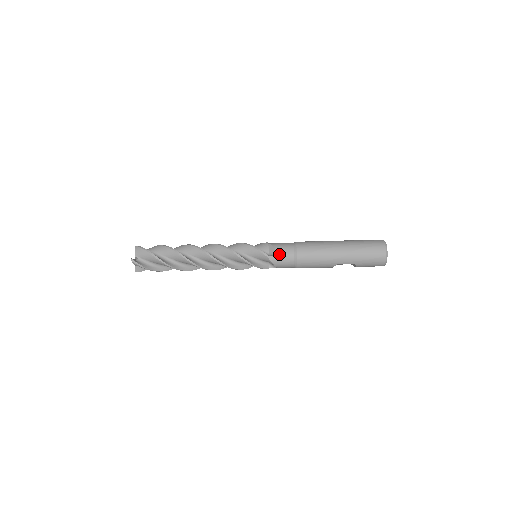
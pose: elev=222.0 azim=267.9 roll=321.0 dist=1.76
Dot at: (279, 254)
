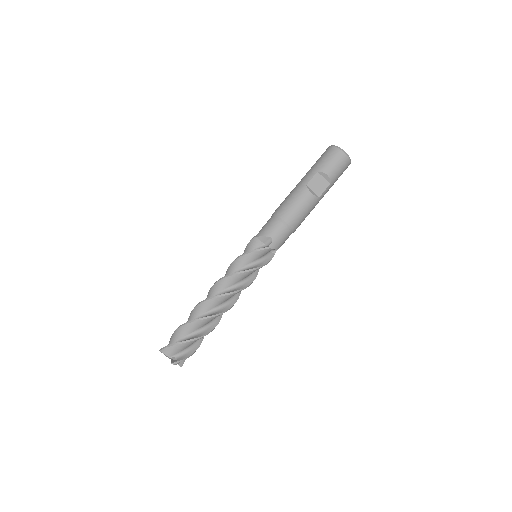
Dot at: (261, 229)
